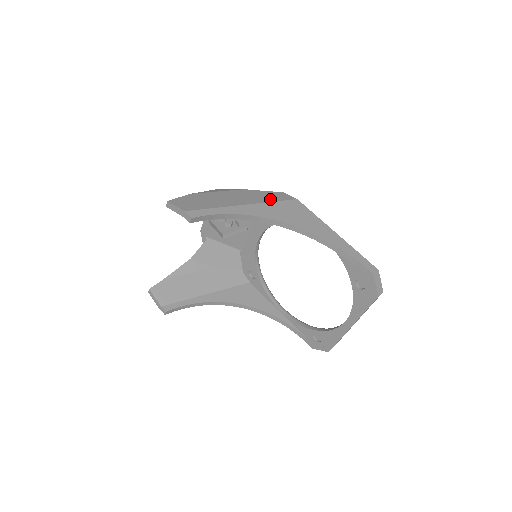
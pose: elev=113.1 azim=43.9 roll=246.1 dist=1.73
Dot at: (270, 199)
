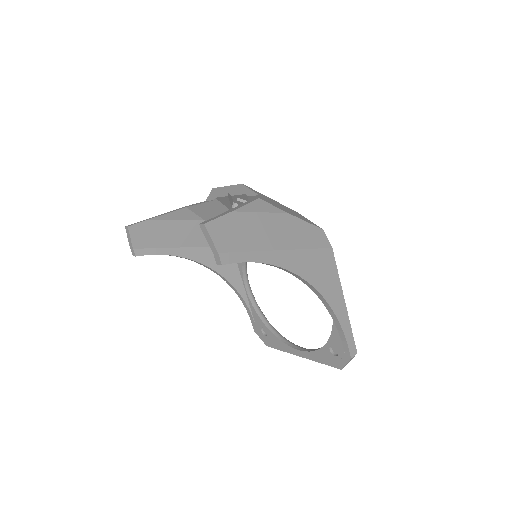
Dot at: (308, 243)
